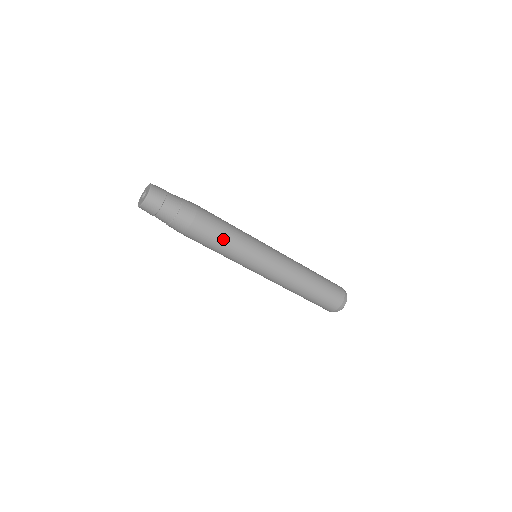
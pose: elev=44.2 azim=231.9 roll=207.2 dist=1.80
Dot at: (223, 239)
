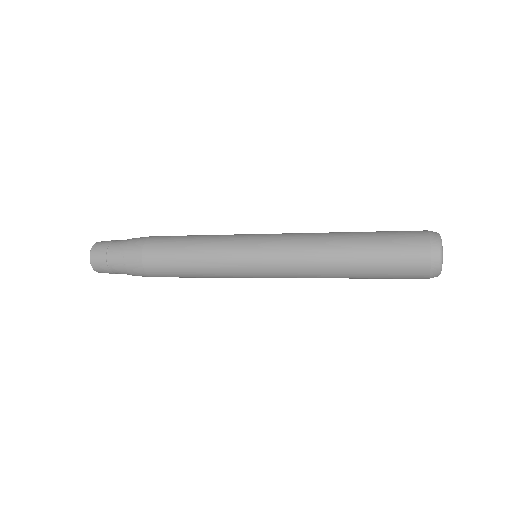
Dot at: occluded
